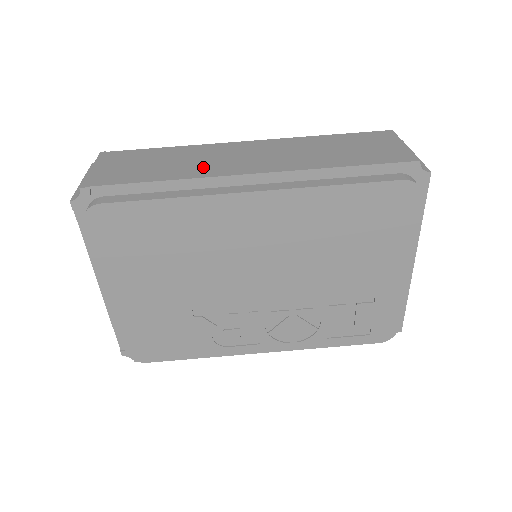
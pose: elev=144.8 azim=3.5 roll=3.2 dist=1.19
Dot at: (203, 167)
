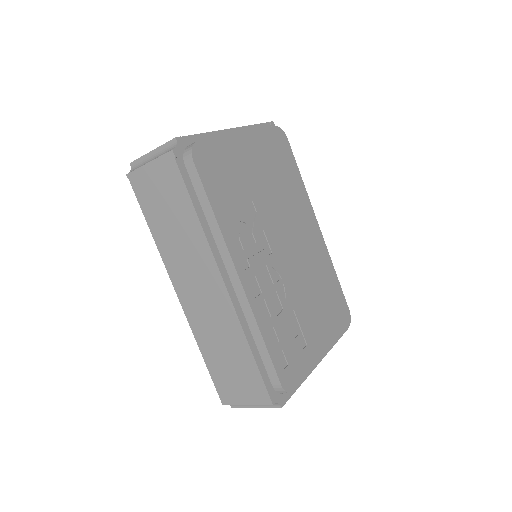
Dot at: occluded
